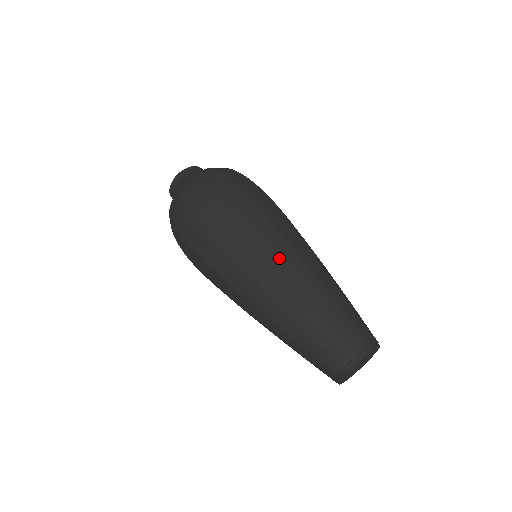
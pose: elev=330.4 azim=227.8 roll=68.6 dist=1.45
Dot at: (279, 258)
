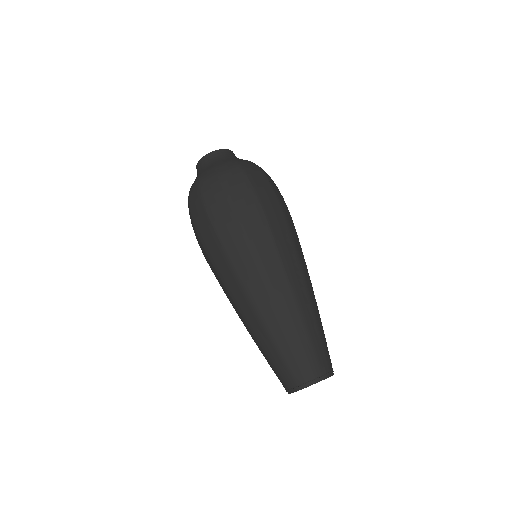
Dot at: (270, 277)
